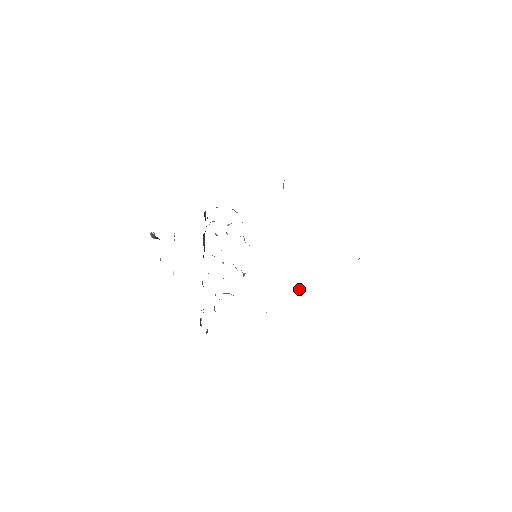
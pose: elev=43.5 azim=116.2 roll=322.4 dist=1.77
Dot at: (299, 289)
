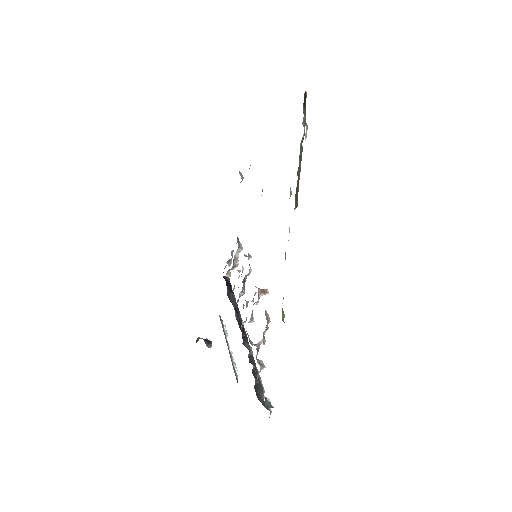
Dot at: (289, 229)
